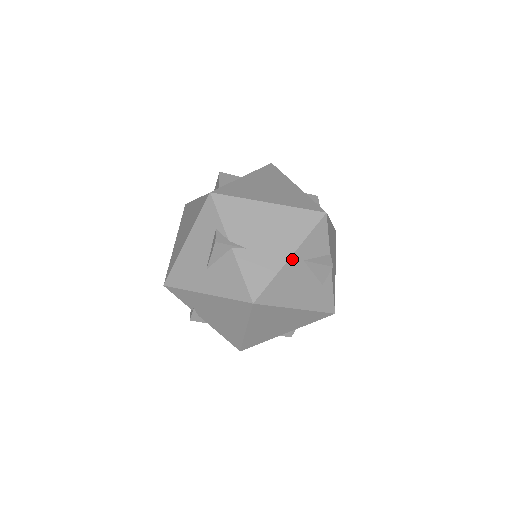
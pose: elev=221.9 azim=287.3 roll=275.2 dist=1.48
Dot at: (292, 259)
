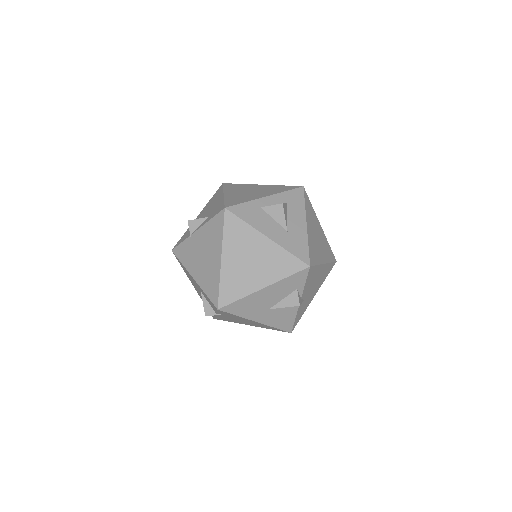
Dot at: occluded
